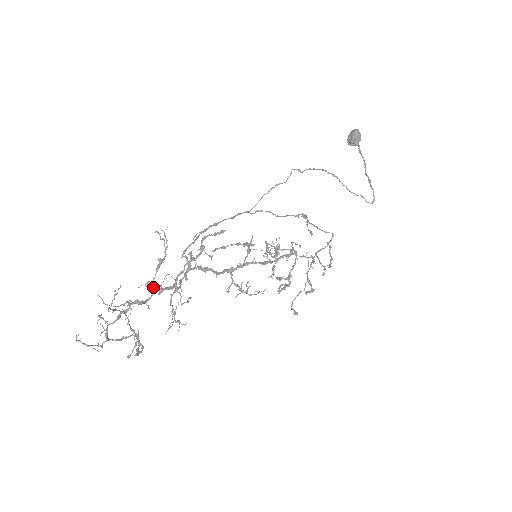
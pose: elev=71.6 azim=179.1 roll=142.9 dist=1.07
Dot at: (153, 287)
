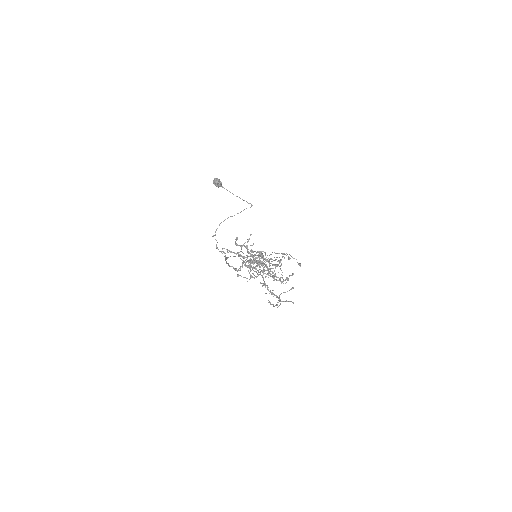
Dot at: (255, 260)
